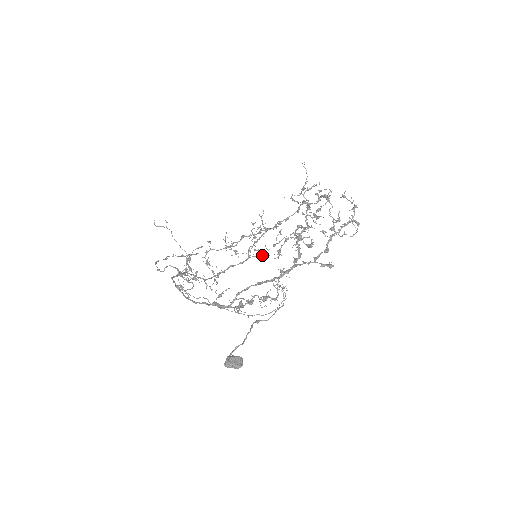
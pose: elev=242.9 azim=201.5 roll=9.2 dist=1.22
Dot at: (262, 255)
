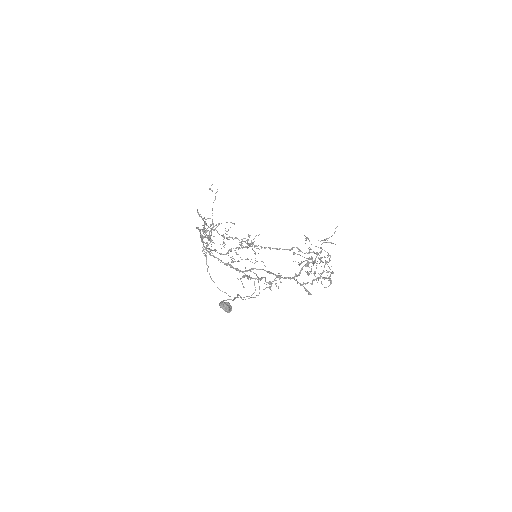
Dot at: occluded
